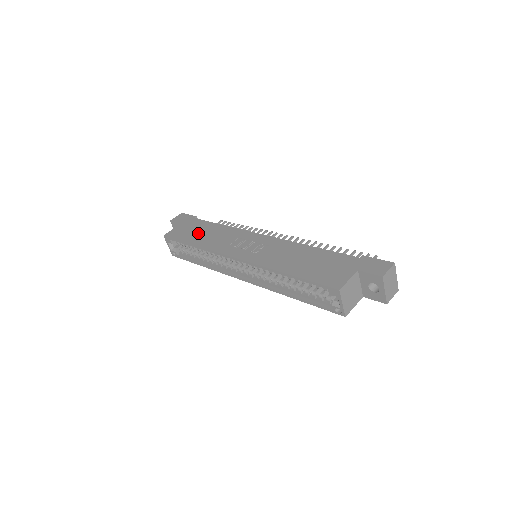
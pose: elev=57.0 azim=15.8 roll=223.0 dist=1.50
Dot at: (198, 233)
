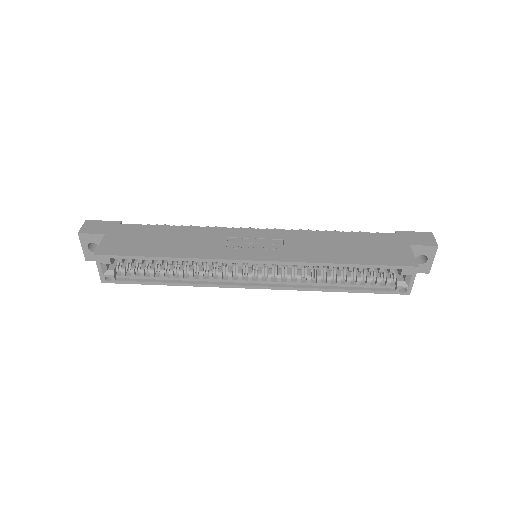
Dot at: (156, 241)
